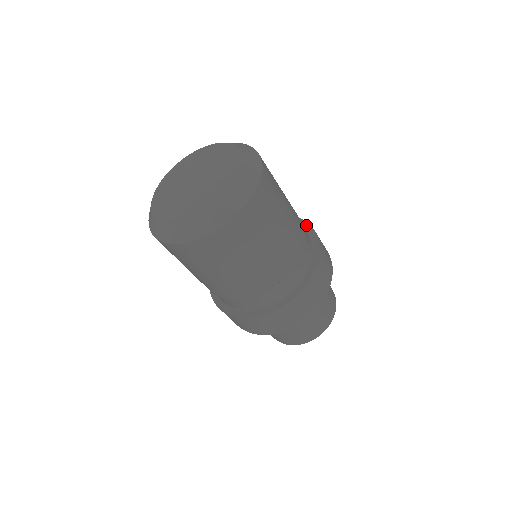
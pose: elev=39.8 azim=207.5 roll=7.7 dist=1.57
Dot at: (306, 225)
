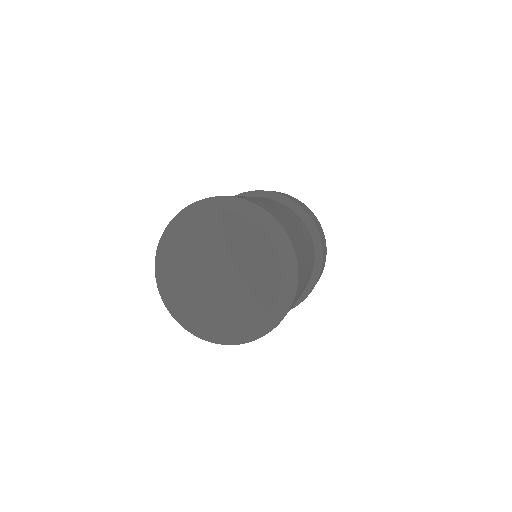
Dot at: (266, 194)
